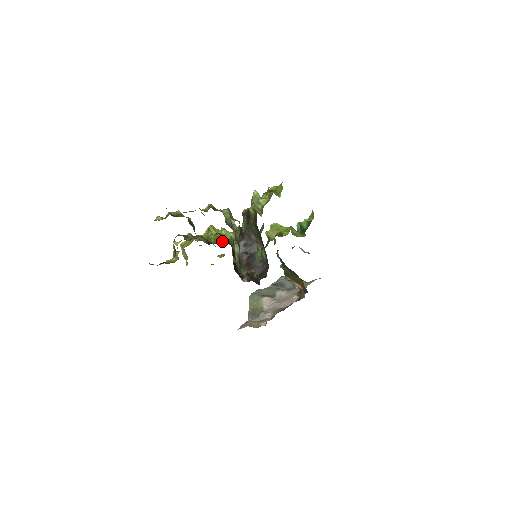
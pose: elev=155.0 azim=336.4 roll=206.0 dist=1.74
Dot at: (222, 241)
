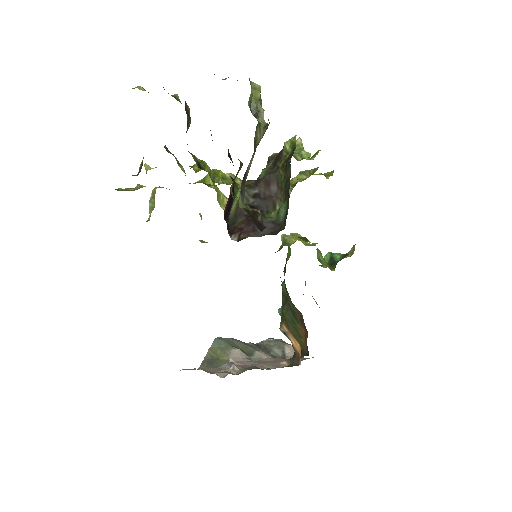
Dot at: (221, 180)
